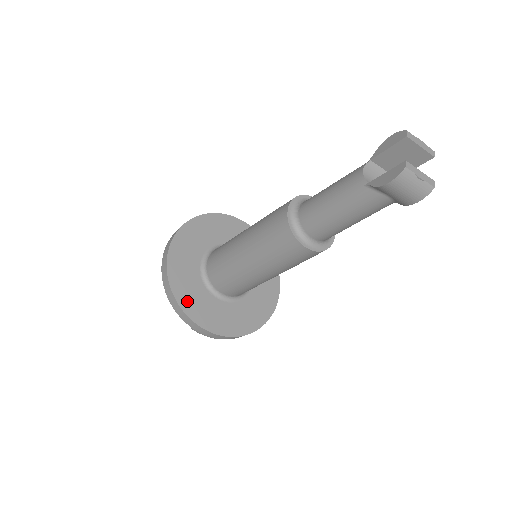
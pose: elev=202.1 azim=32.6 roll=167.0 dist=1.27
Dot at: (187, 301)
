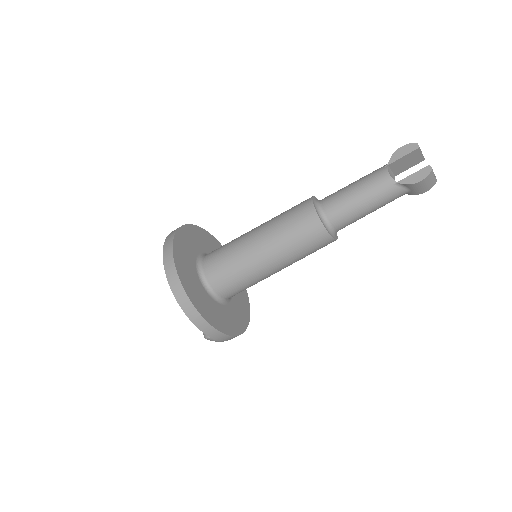
Dot at: (206, 313)
